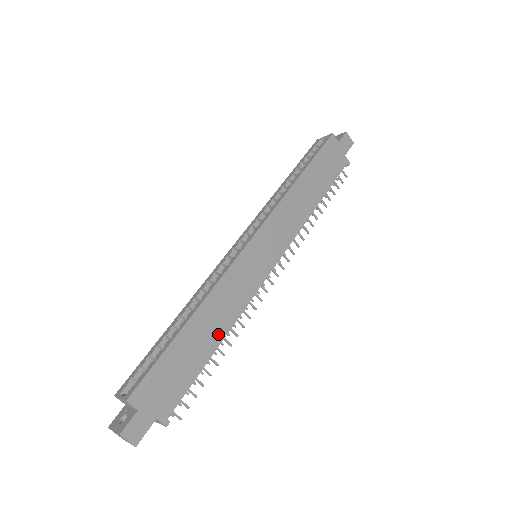
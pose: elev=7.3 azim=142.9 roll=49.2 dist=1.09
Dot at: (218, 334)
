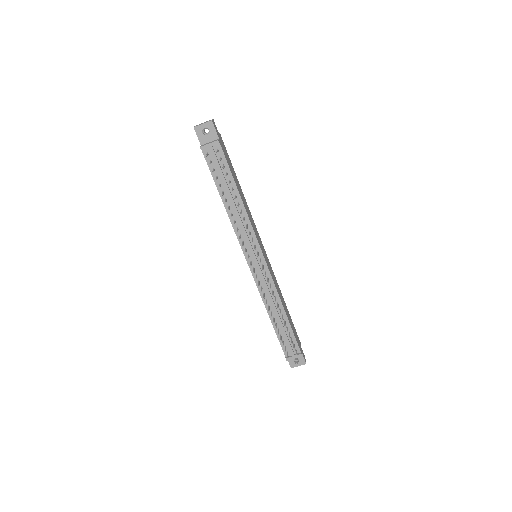
Dot at: (242, 199)
